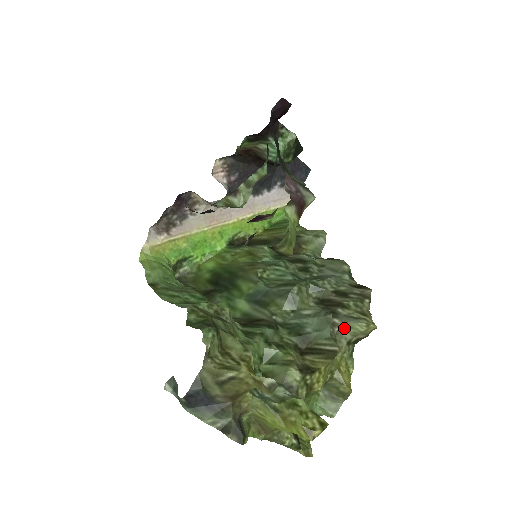
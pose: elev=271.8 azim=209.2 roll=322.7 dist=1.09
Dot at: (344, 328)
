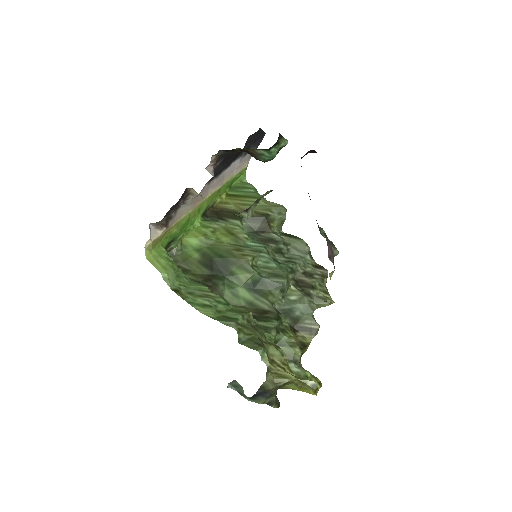
Dot at: (316, 306)
